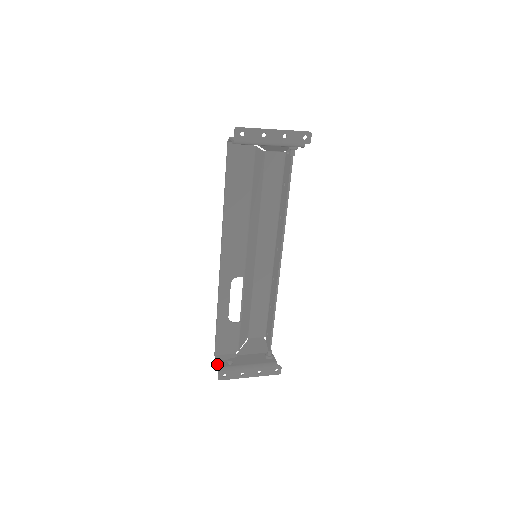
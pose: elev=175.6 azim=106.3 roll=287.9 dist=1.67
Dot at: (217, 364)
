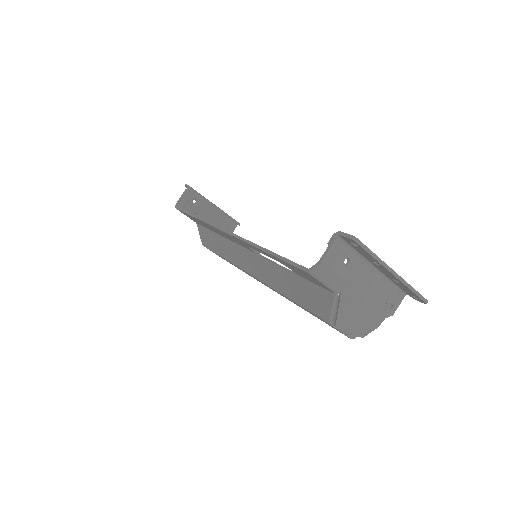
Dot at: (326, 250)
